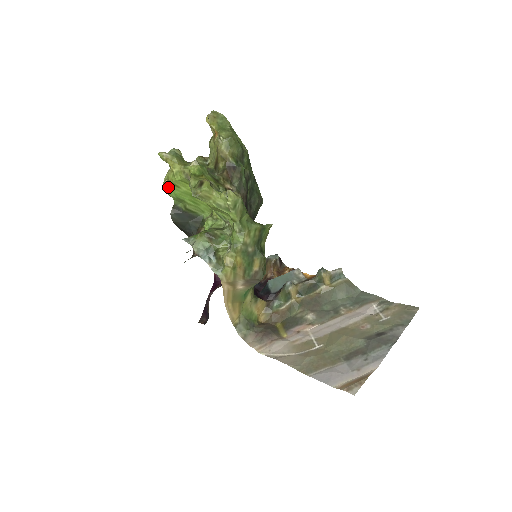
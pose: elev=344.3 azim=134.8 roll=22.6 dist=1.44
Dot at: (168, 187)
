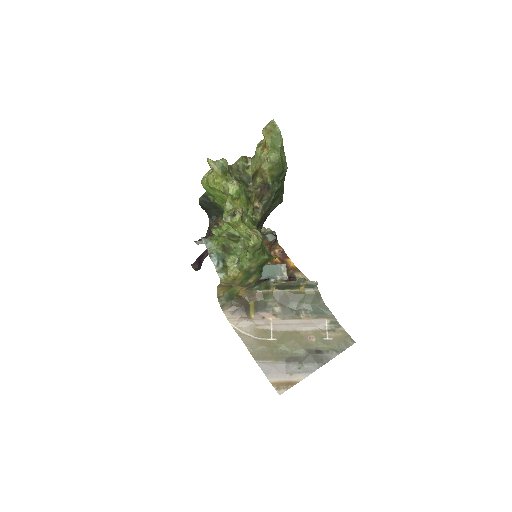
Dot at: (205, 184)
